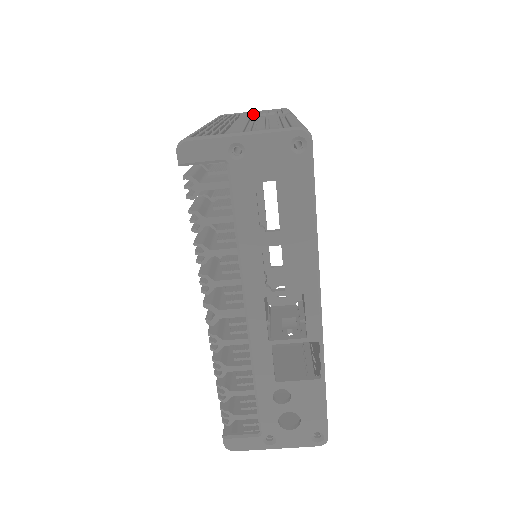
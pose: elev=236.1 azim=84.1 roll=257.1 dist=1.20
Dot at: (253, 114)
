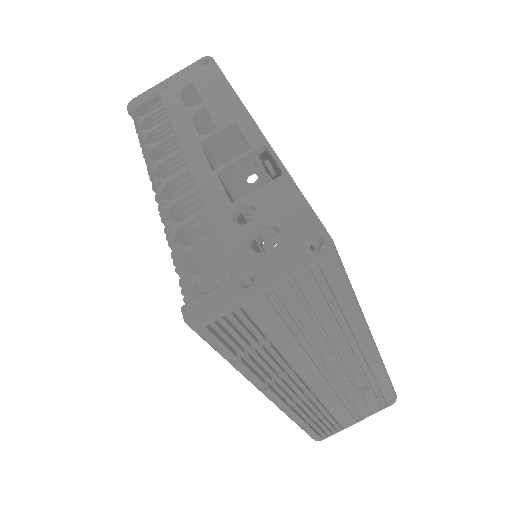
Dot at: occluded
